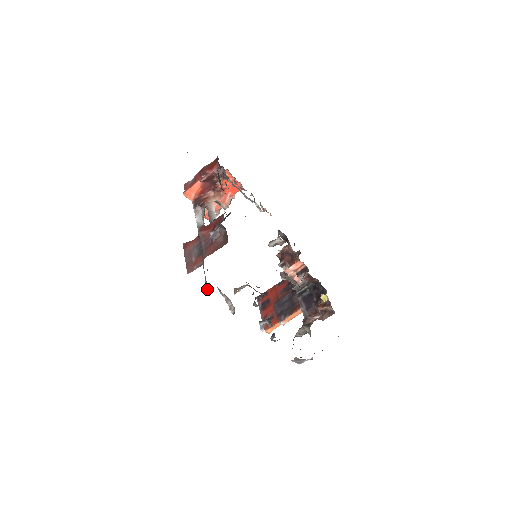
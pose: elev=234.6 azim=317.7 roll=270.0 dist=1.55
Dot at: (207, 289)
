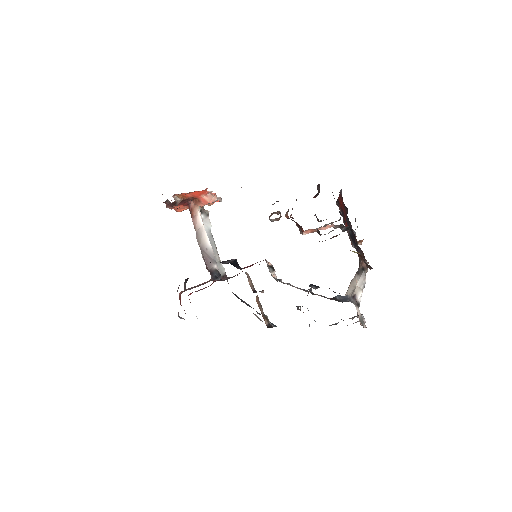
Dot at: occluded
